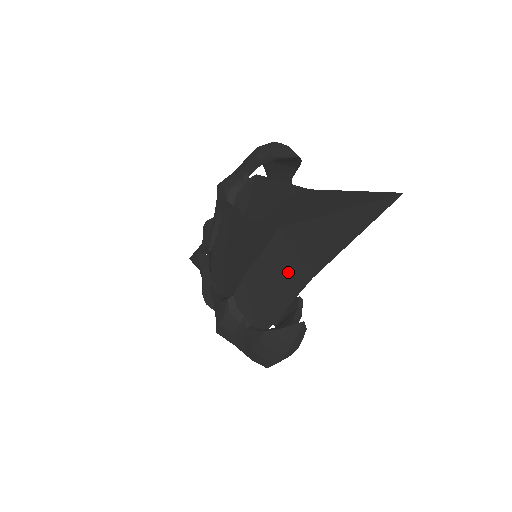
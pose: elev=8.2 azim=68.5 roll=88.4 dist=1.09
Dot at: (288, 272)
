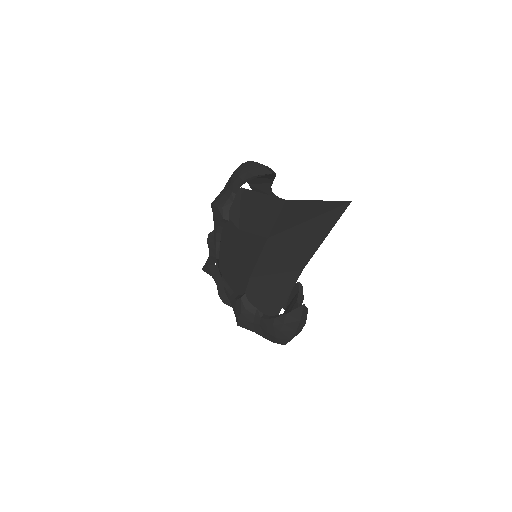
Dot at: (283, 268)
